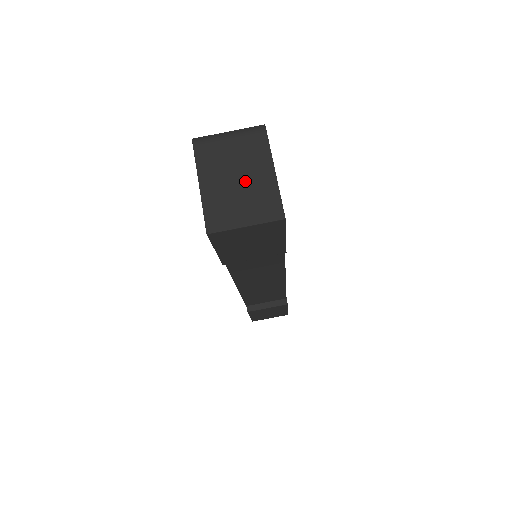
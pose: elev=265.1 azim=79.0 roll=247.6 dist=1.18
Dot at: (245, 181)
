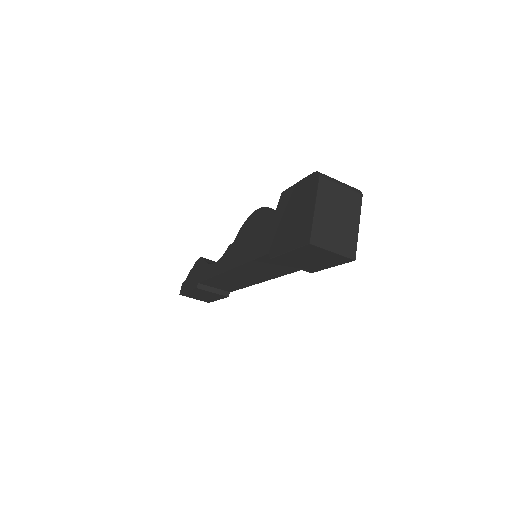
Dot at: (341, 222)
